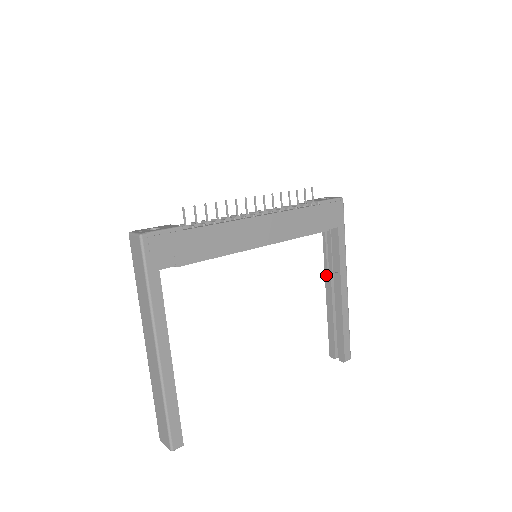
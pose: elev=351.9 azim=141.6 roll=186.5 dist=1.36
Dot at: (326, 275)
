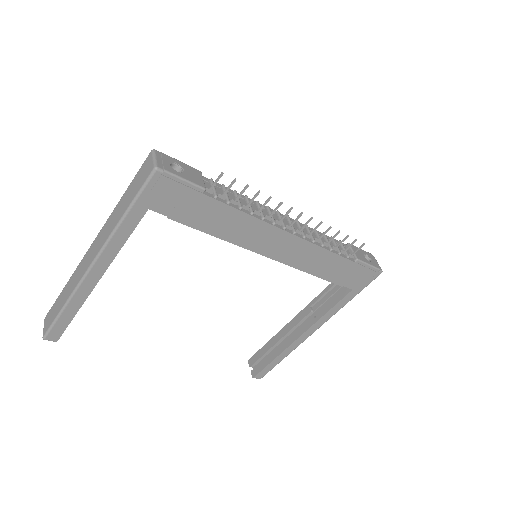
Dot at: (306, 308)
